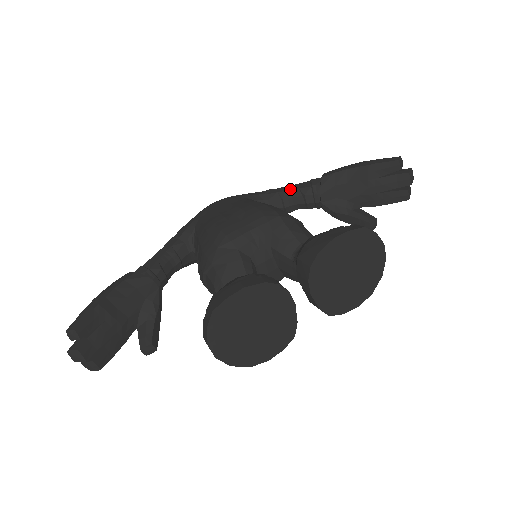
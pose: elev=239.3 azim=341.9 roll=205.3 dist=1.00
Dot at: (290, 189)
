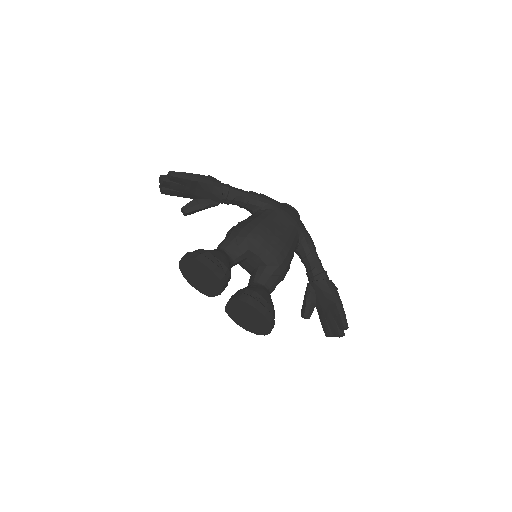
Dot at: (315, 260)
